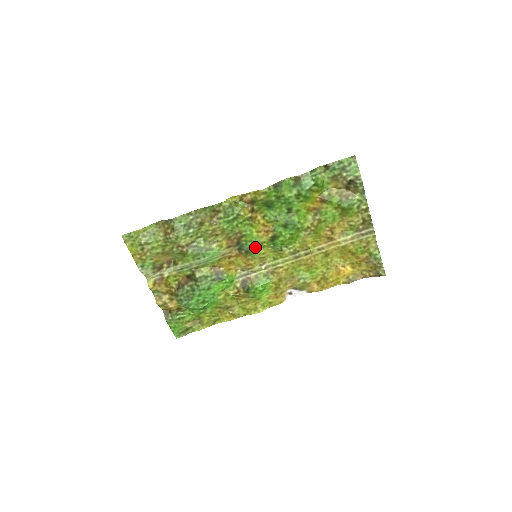
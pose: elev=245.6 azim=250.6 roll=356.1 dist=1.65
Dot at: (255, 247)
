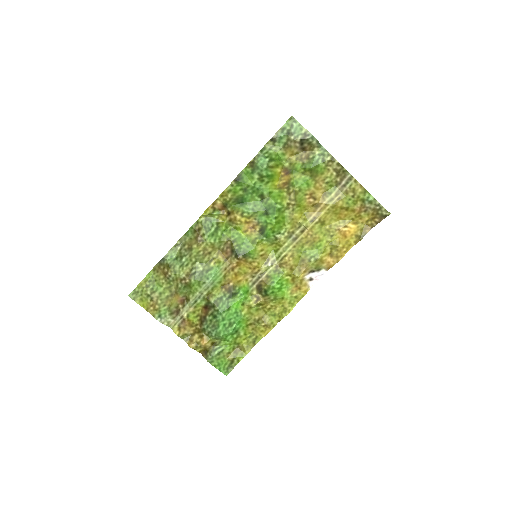
Dot at: (250, 247)
